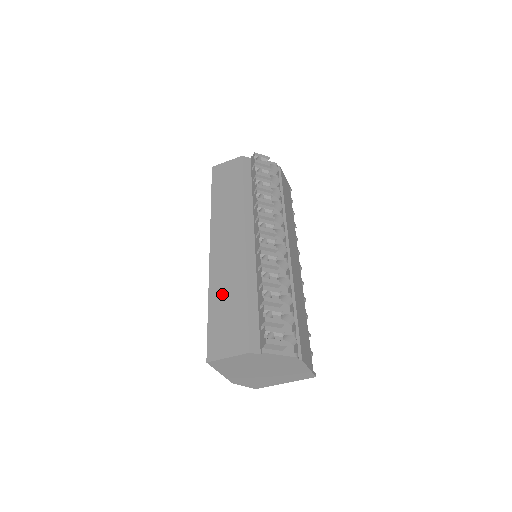
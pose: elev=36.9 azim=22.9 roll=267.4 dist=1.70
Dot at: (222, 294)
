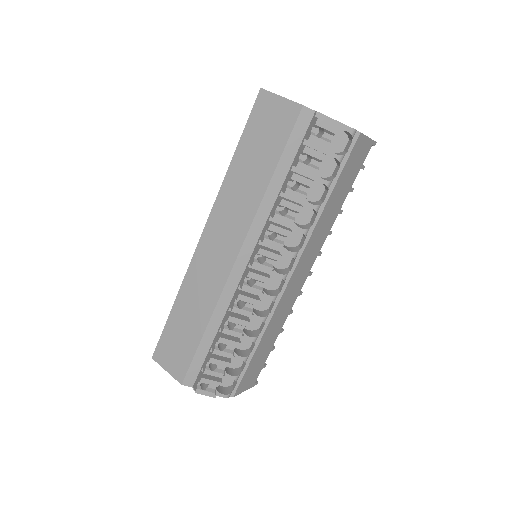
Dot at: (187, 307)
